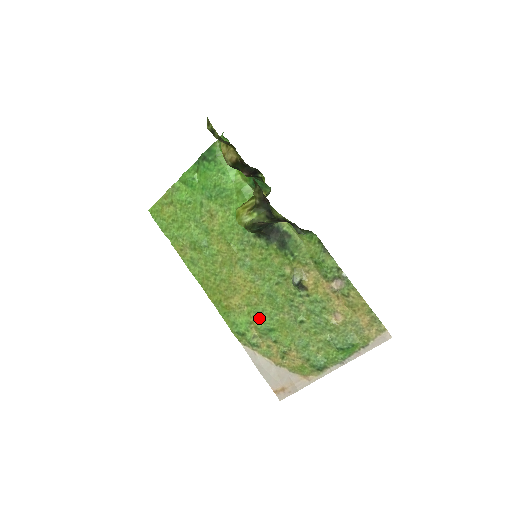
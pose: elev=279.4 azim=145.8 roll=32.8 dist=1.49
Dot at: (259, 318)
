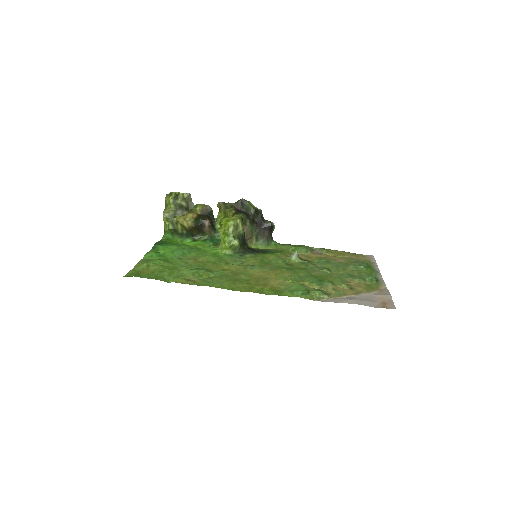
Dot at: (303, 280)
